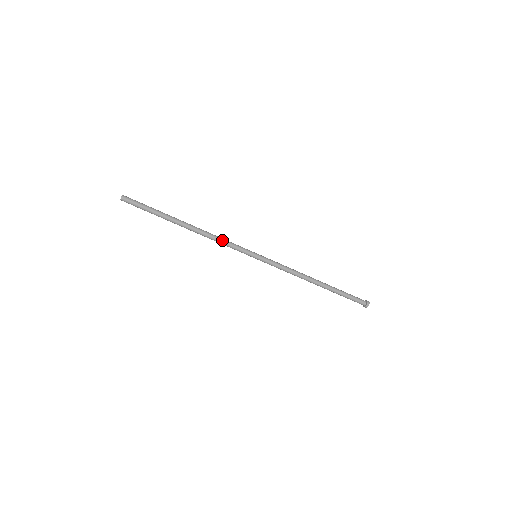
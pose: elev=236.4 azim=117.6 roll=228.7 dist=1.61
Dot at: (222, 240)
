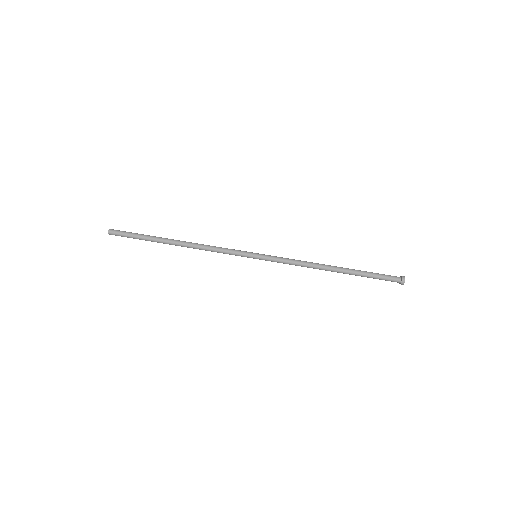
Dot at: (215, 247)
